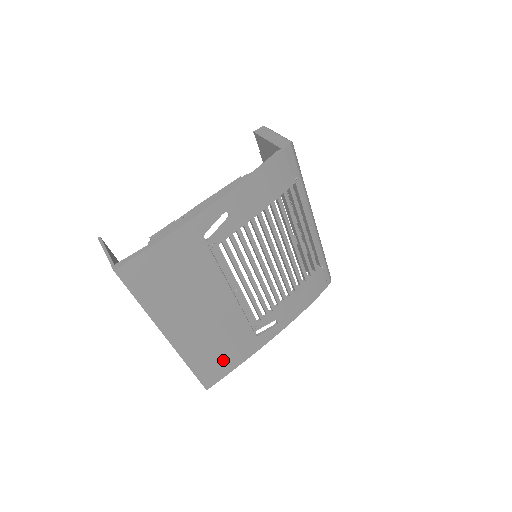
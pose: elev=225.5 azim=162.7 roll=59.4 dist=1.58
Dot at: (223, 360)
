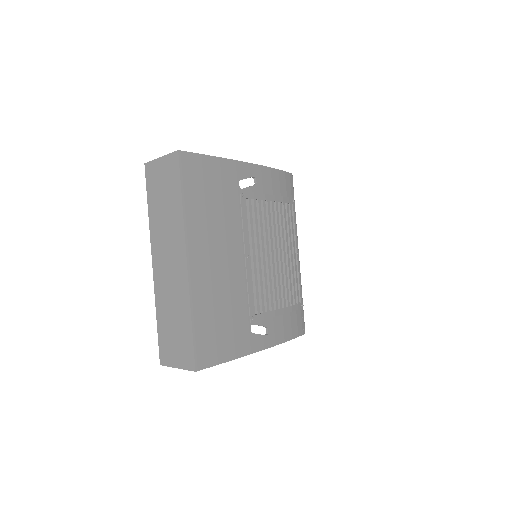
Dot at: (220, 337)
